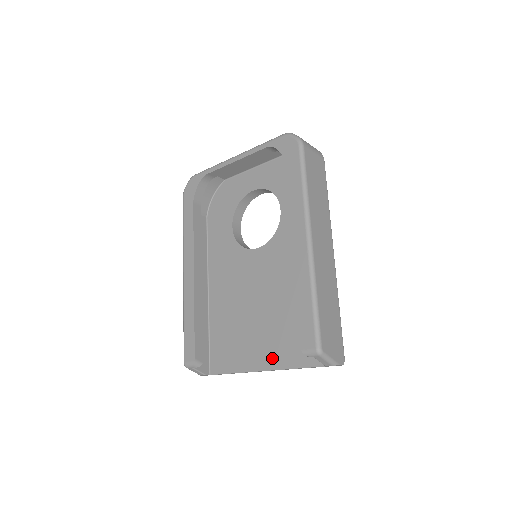
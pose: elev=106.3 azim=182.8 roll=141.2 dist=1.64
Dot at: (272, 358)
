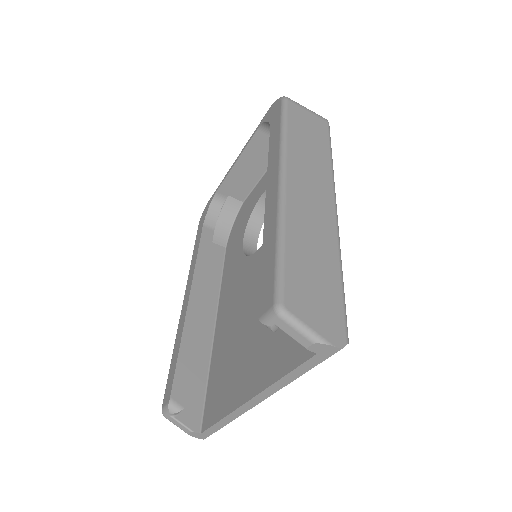
Dot at: (258, 376)
